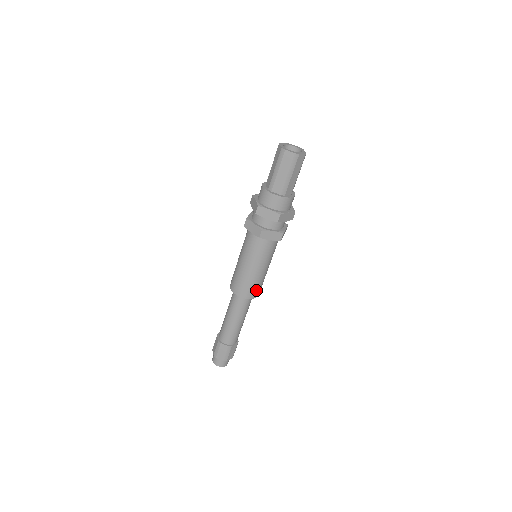
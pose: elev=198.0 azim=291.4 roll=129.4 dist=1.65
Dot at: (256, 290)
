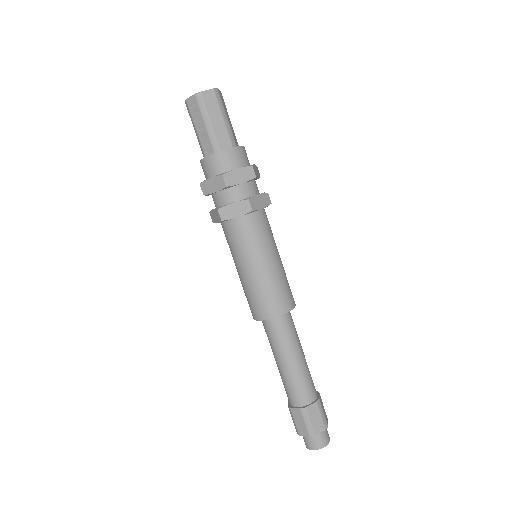
Dot at: (276, 301)
